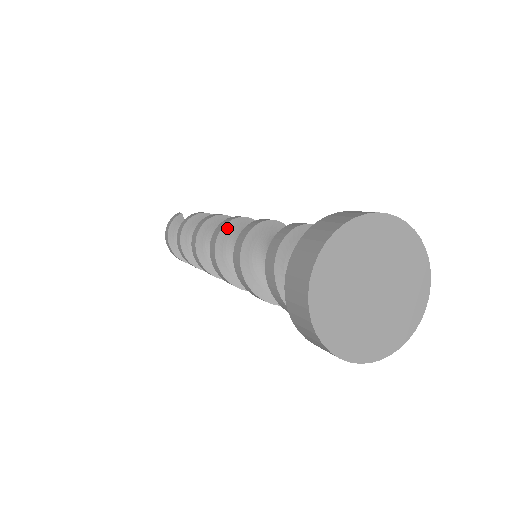
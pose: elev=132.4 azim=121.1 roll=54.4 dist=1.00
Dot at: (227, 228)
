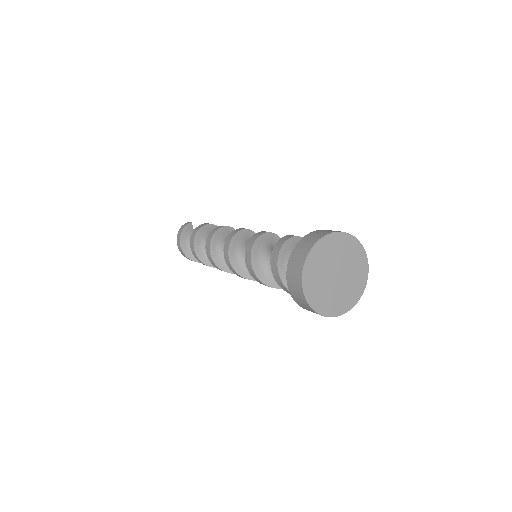
Dot at: (238, 235)
